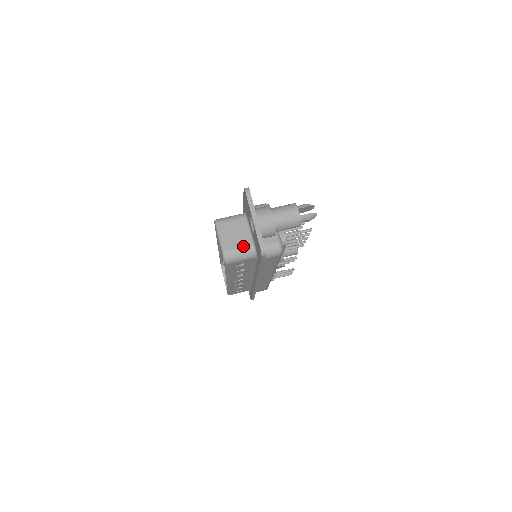
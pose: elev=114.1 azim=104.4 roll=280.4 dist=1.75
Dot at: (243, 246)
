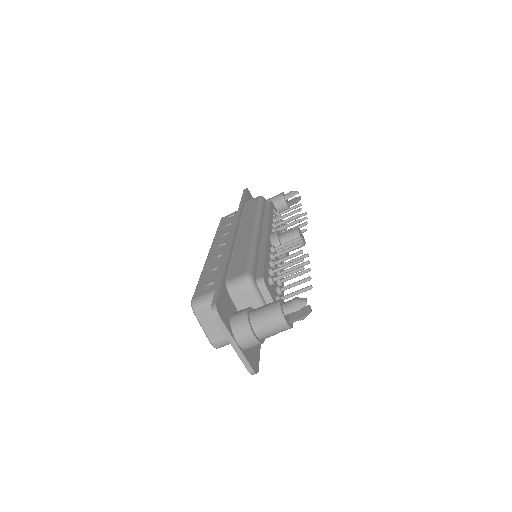
Dot at: occluded
